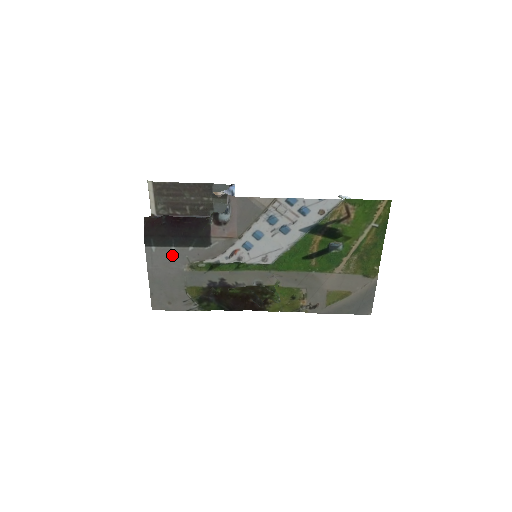
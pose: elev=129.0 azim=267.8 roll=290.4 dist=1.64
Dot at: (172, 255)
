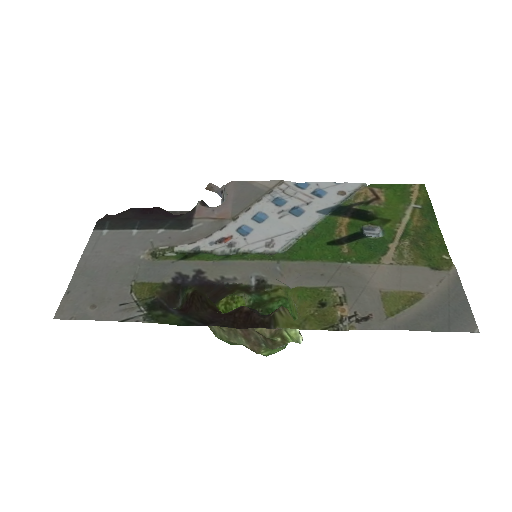
Dot at: (129, 239)
